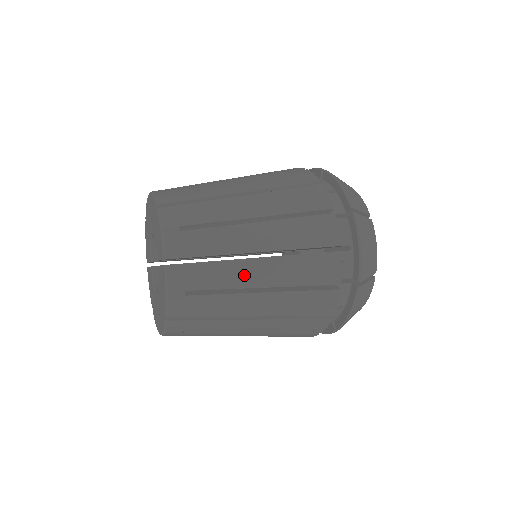
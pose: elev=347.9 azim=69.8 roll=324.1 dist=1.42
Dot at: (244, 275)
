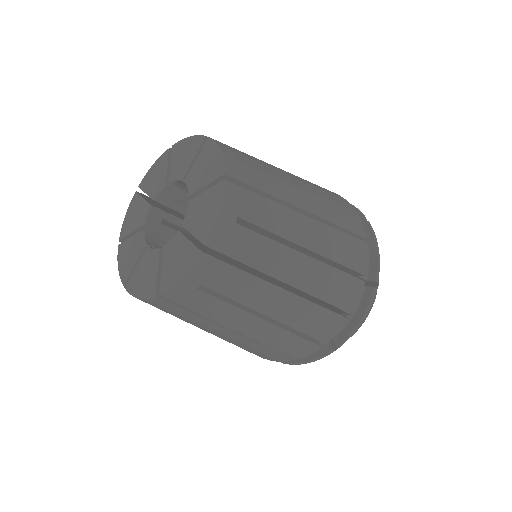
Dot at: (262, 298)
